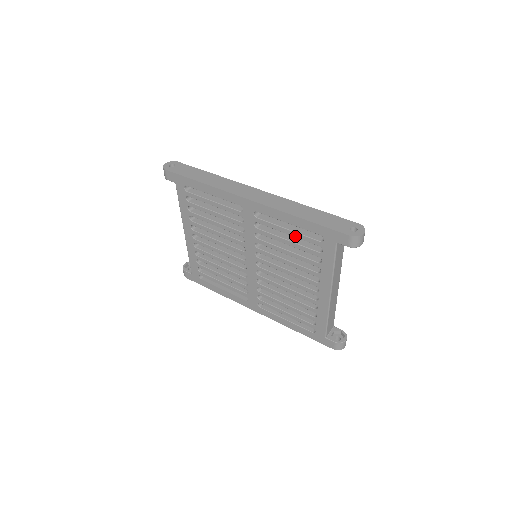
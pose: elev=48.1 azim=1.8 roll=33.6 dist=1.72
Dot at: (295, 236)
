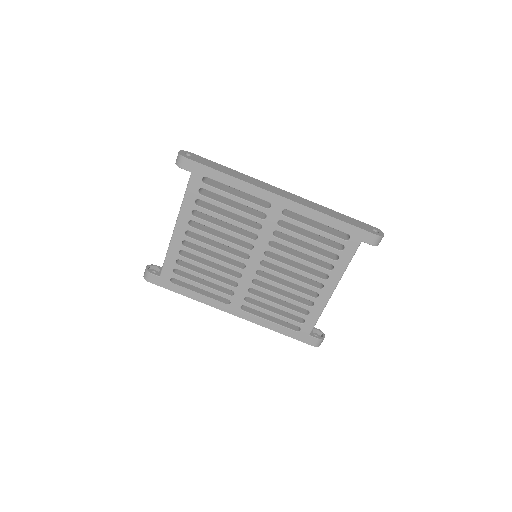
Dot at: (320, 234)
